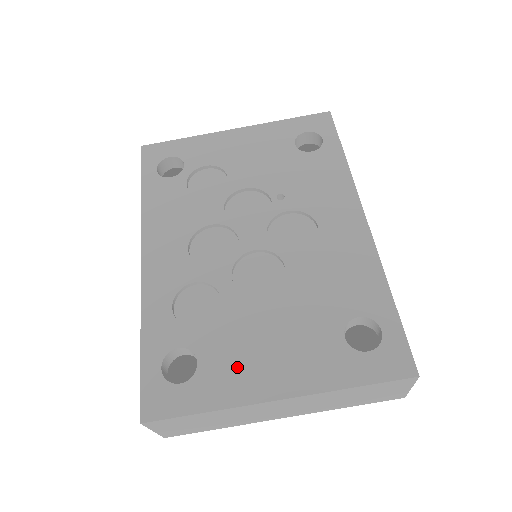
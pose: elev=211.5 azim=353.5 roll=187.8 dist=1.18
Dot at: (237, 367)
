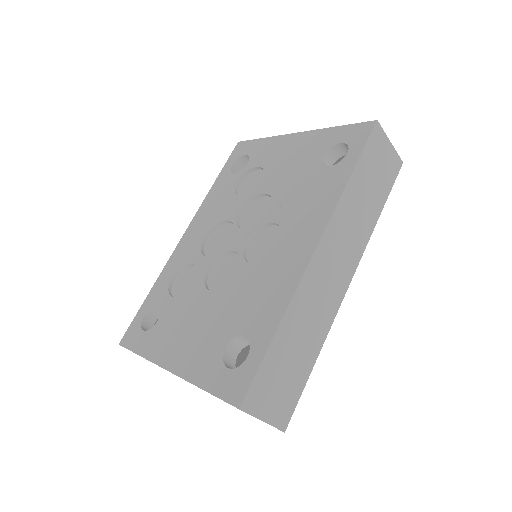
Dot at: (168, 335)
